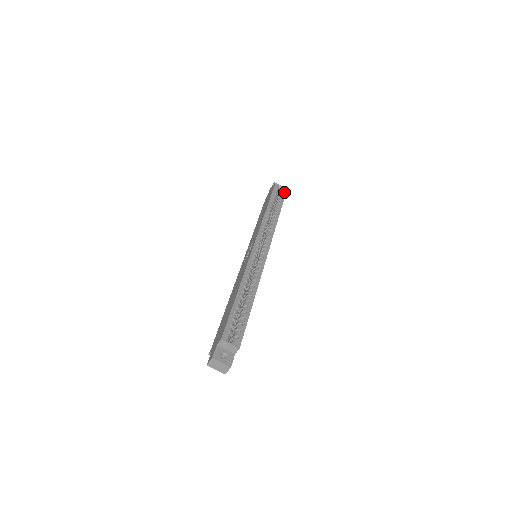
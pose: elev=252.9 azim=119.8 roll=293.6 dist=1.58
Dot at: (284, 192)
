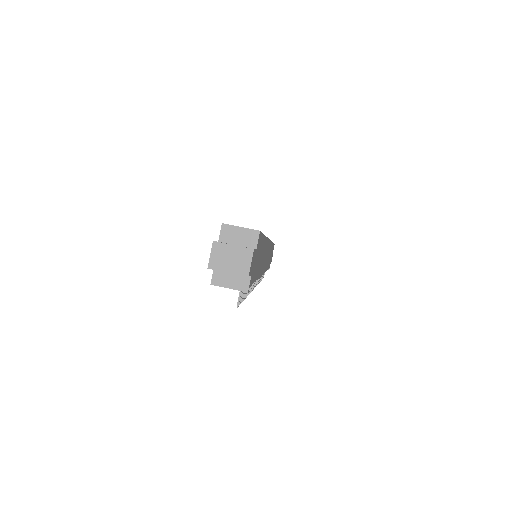
Dot at: occluded
